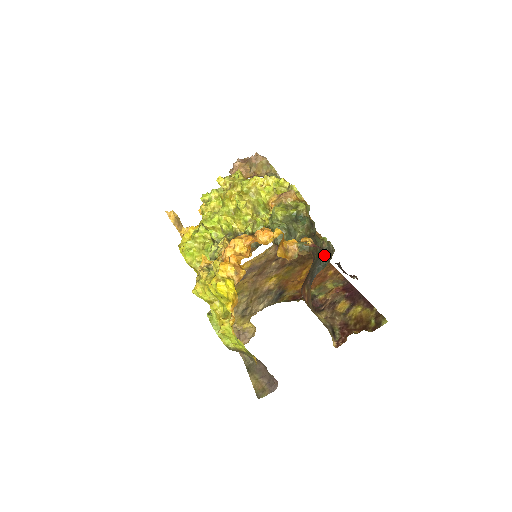
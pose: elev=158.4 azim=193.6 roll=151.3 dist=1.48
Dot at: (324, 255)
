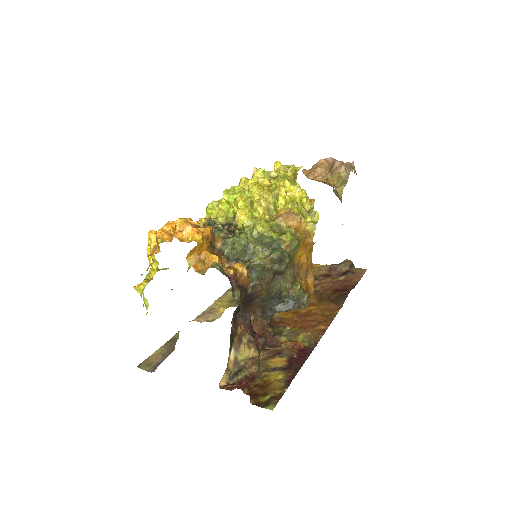
Dot at: (287, 301)
